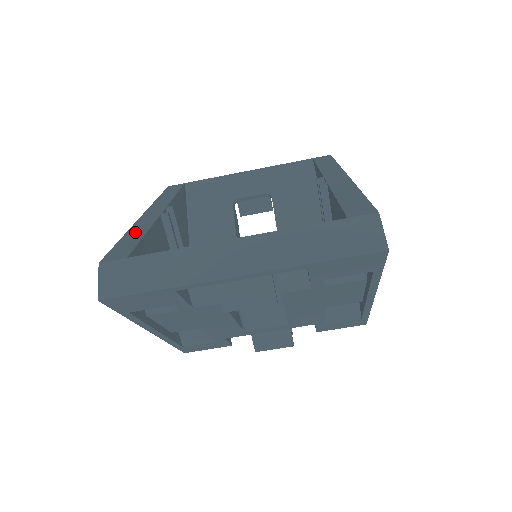
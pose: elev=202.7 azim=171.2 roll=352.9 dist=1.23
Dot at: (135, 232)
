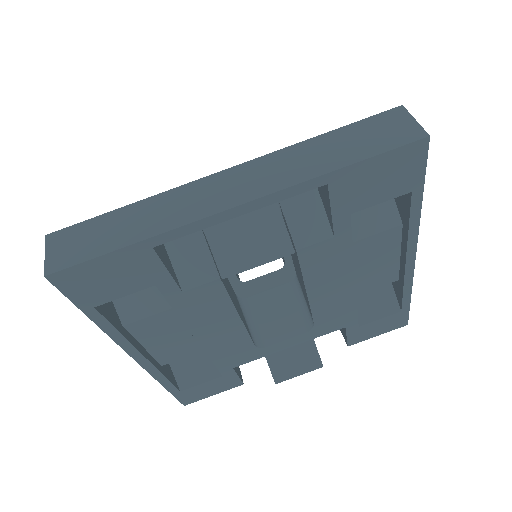
Dot at: occluded
